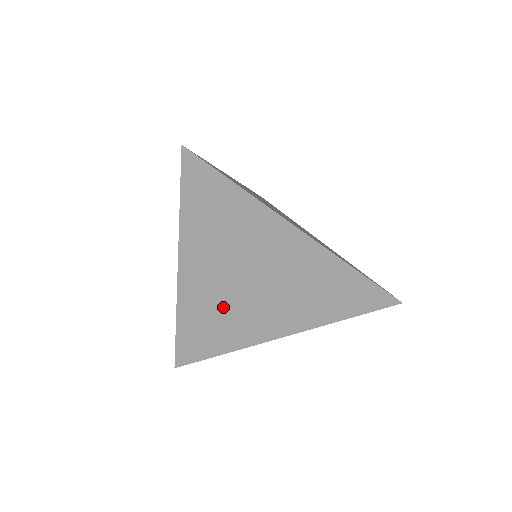
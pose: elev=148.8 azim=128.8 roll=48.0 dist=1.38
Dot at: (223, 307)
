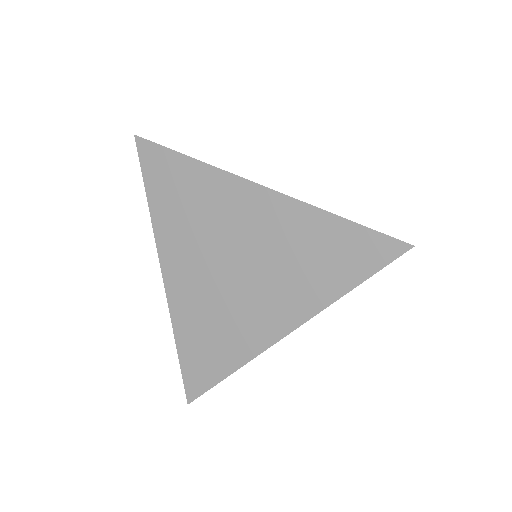
Dot at: (213, 306)
